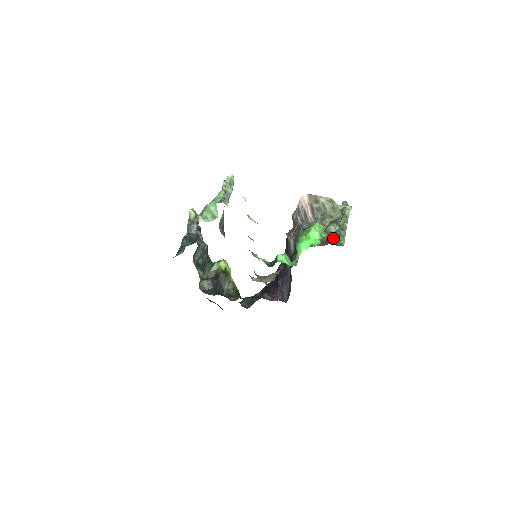
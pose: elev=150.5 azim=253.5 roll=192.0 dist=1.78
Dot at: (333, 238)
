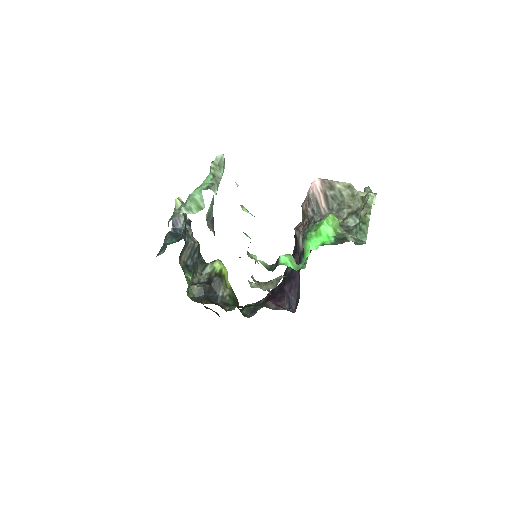
Dot at: (352, 234)
